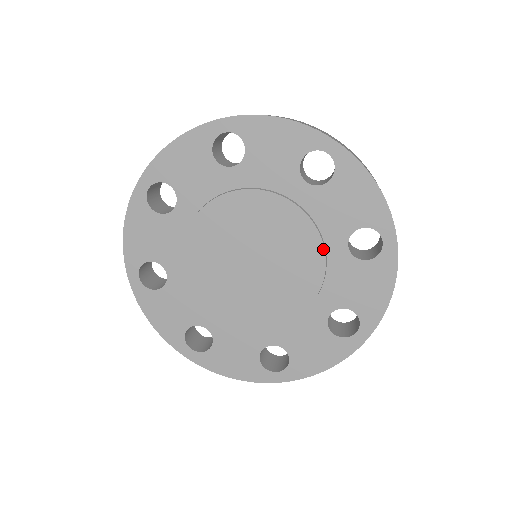
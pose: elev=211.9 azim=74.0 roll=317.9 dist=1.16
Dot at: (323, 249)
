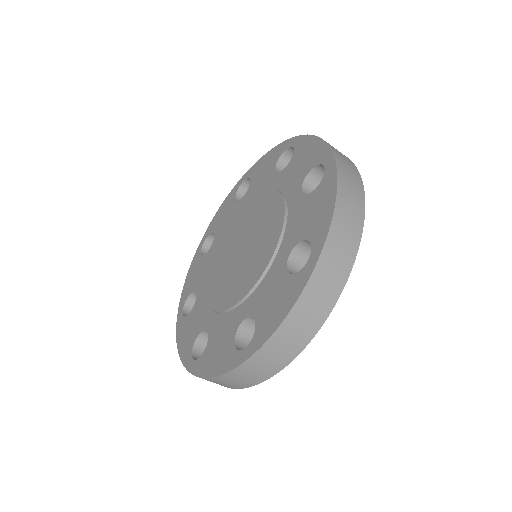
Dot at: (283, 204)
